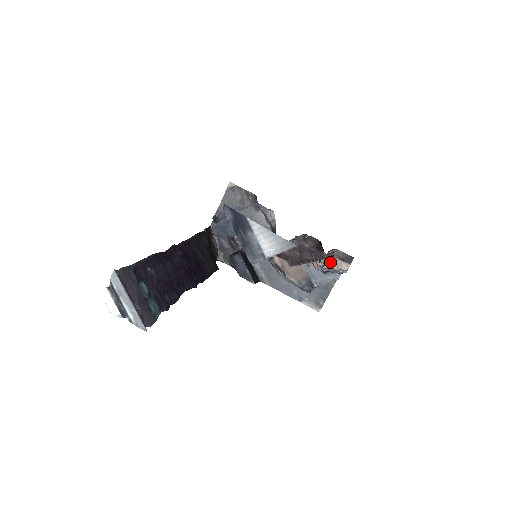
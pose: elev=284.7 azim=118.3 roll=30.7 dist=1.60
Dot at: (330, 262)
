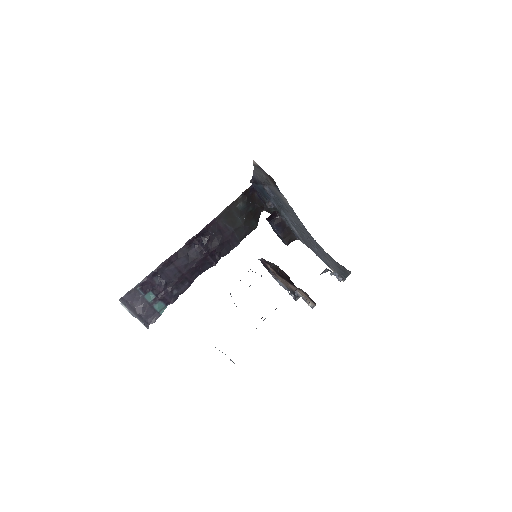
Dot at: (302, 293)
